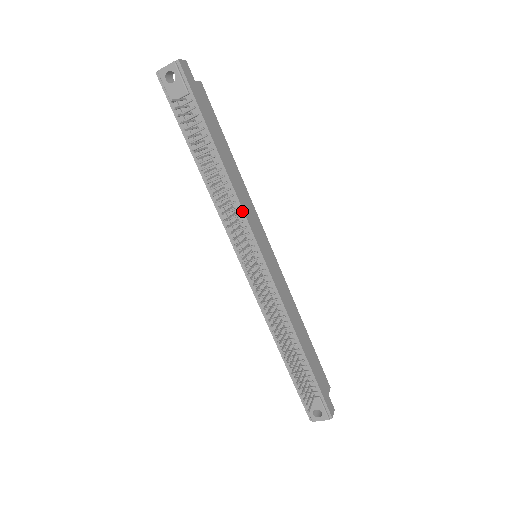
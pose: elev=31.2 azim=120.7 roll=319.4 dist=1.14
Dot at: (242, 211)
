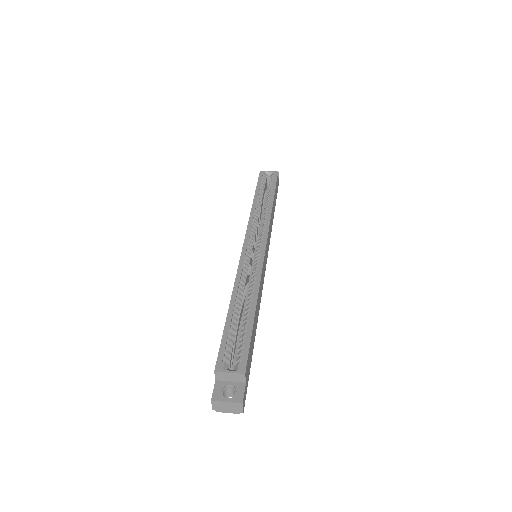
Dot at: (261, 293)
